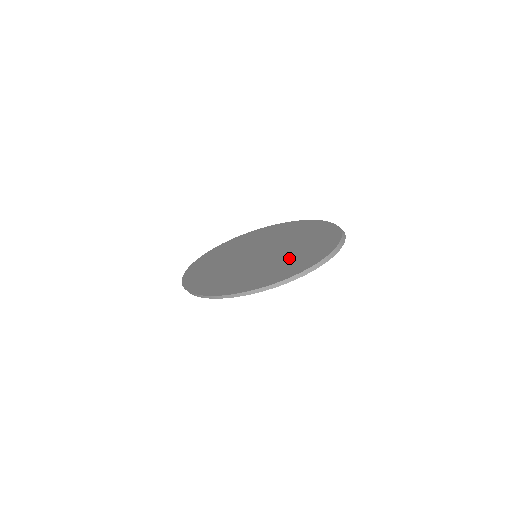
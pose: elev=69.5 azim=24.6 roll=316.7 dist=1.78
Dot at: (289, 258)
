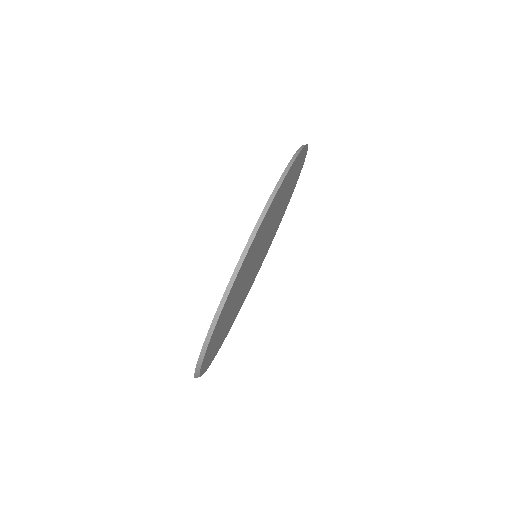
Dot at: occluded
